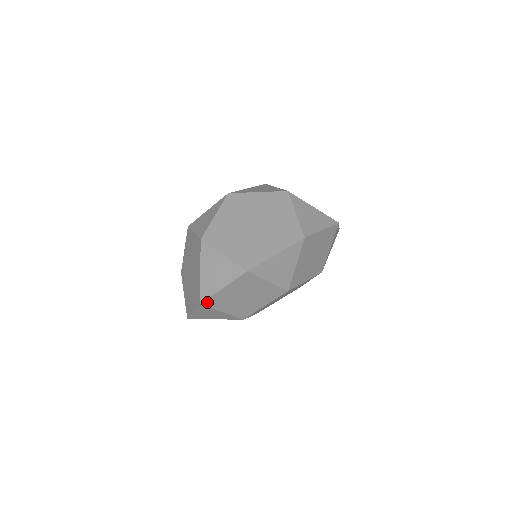
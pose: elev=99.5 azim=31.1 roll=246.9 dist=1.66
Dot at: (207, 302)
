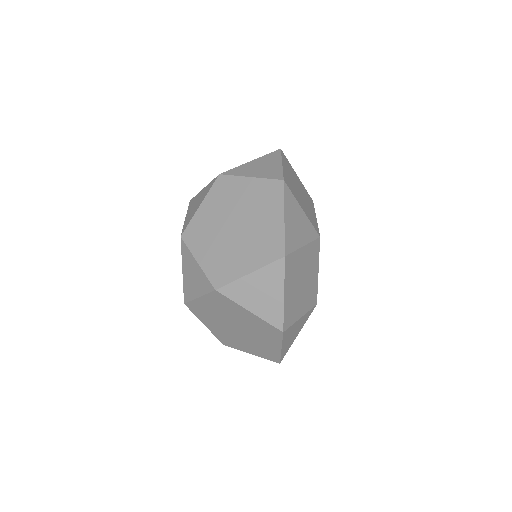
Dot at: (285, 324)
